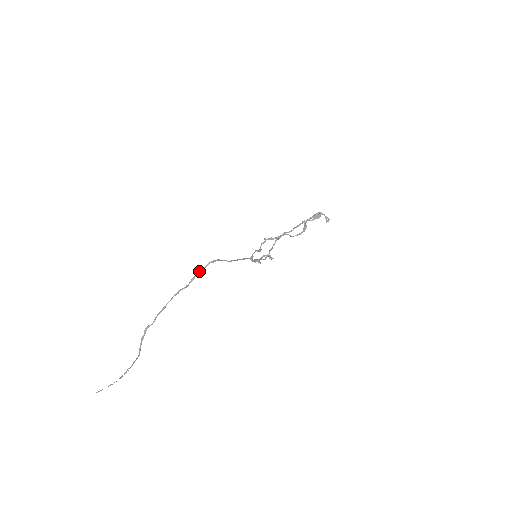
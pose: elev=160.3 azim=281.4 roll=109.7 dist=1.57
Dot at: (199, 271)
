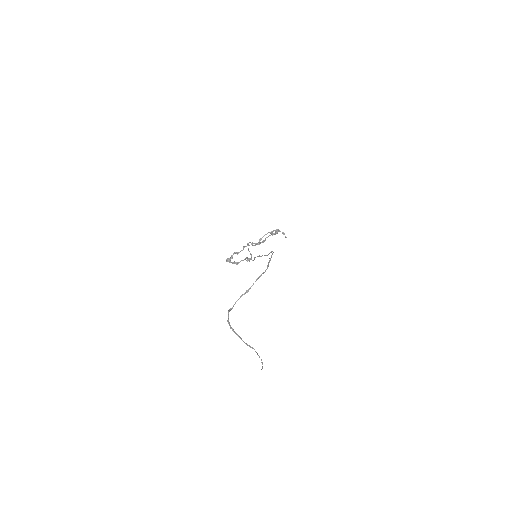
Dot at: occluded
